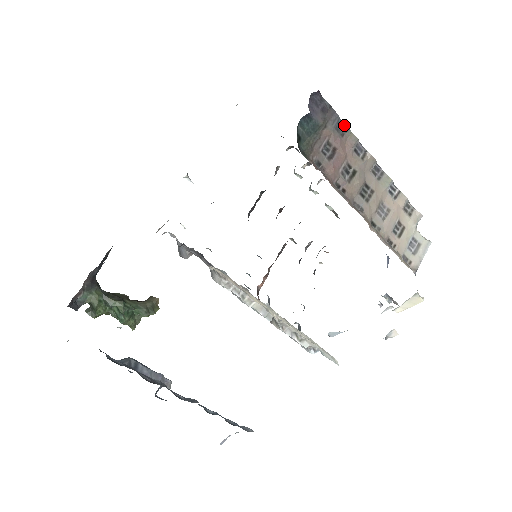
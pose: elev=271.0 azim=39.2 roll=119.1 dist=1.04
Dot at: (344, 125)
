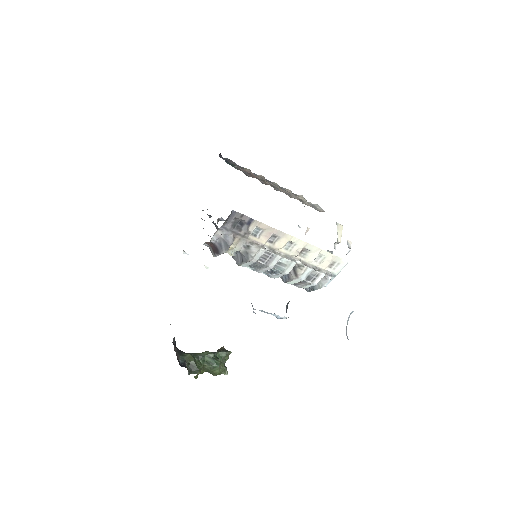
Dot at: (240, 167)
